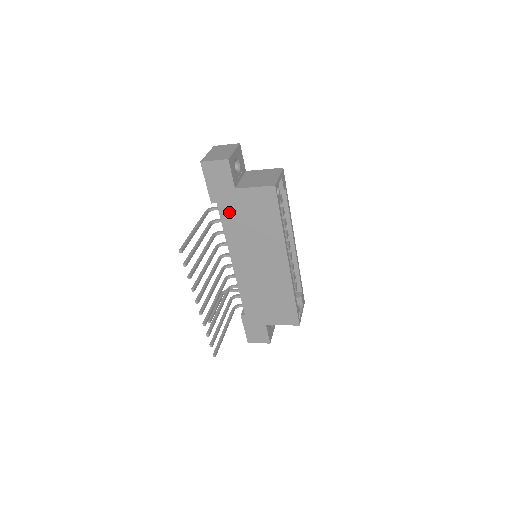
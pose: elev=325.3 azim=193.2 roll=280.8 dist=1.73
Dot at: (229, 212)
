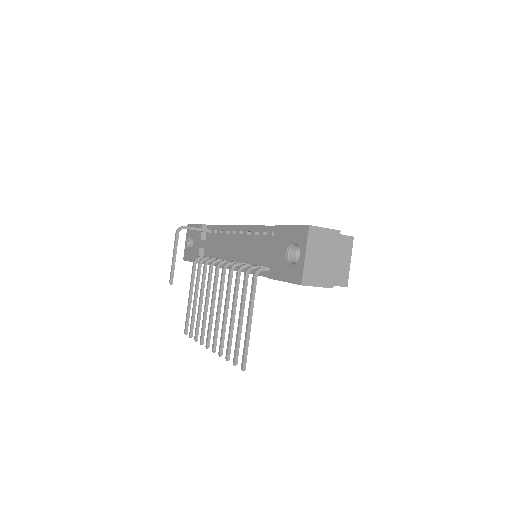
Dot at: occluded
